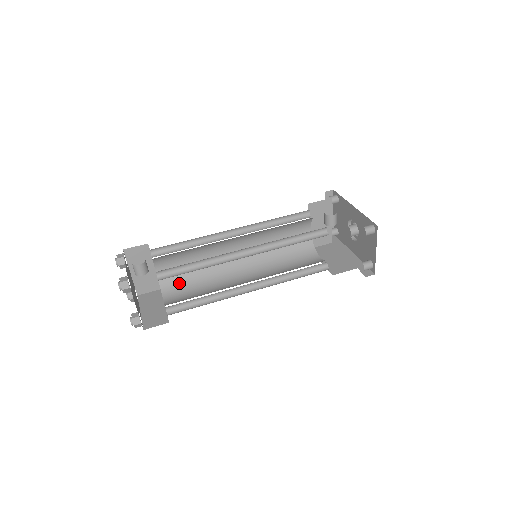
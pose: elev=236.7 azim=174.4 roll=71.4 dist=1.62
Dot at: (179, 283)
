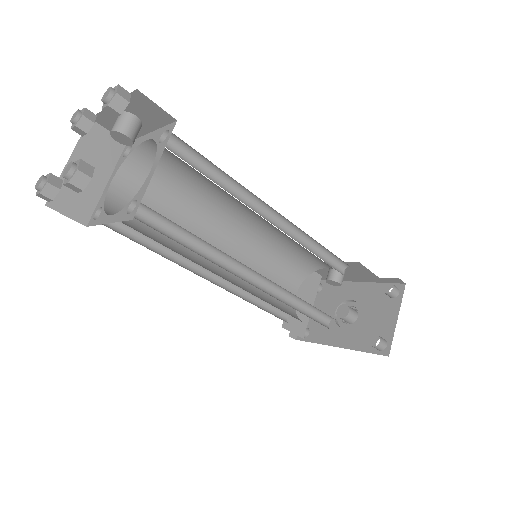
Dot at: (134, 225)
